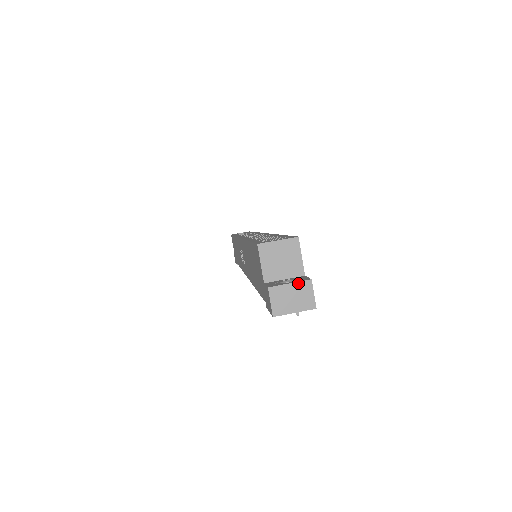
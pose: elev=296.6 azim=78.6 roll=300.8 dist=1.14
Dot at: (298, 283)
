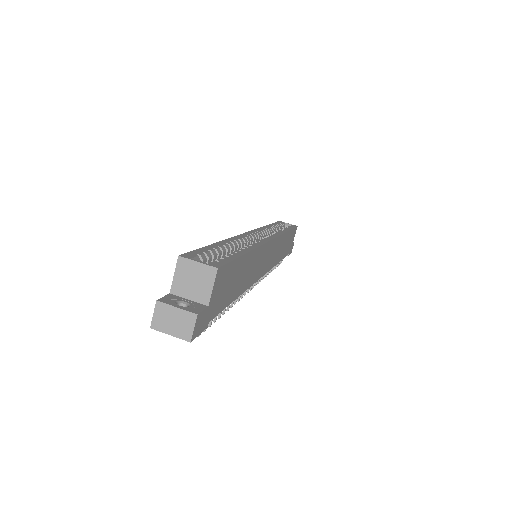
Dot at: (184, 311)
